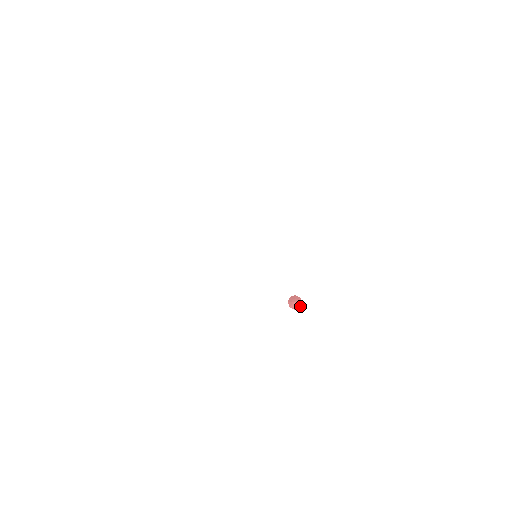
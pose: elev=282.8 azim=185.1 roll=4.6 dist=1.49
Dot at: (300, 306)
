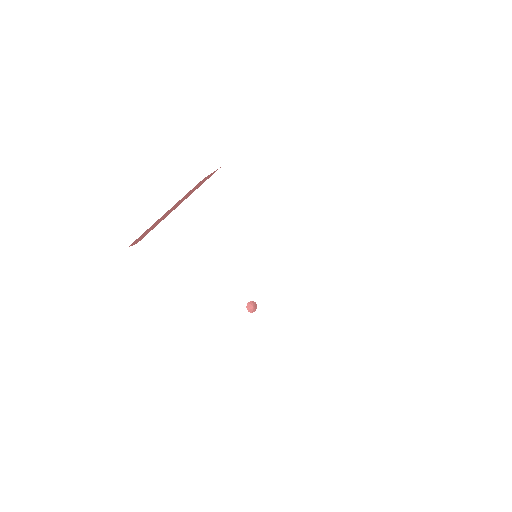
Dot at: occluded
